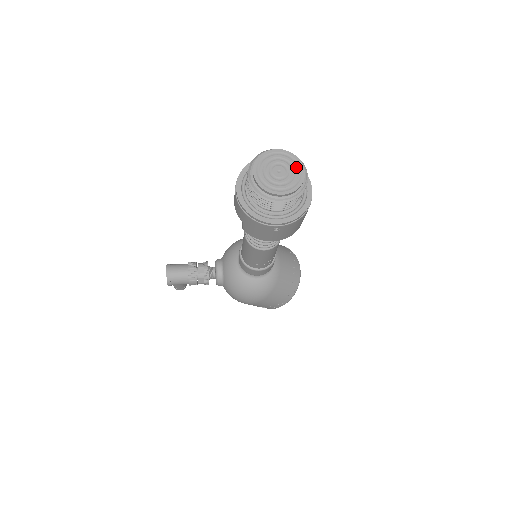
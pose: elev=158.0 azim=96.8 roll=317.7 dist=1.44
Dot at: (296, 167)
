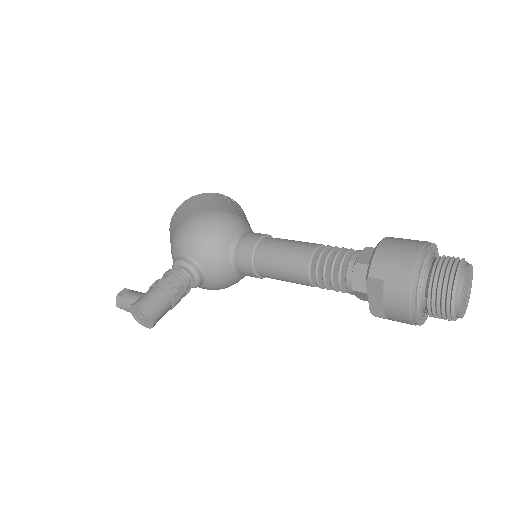
Dot at: (471, 276)
